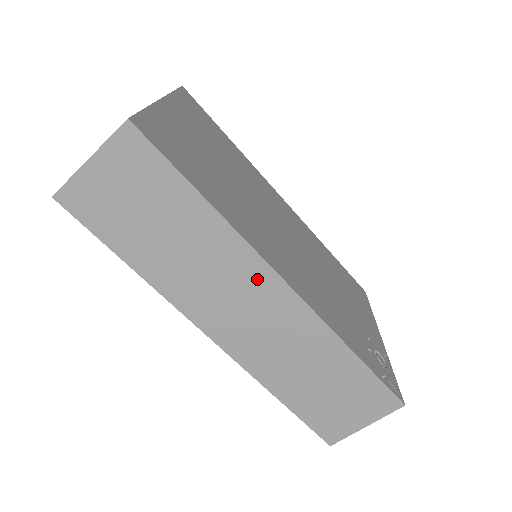
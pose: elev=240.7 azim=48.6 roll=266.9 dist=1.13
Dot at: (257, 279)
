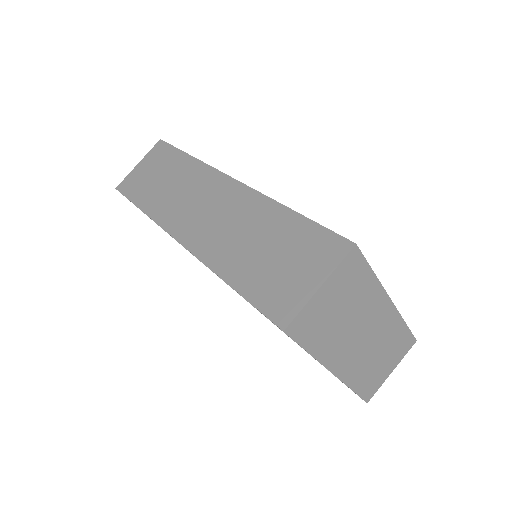
Dot at: (213, 184)
